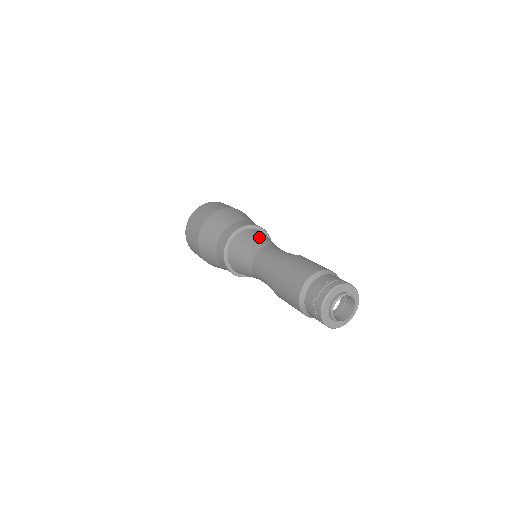
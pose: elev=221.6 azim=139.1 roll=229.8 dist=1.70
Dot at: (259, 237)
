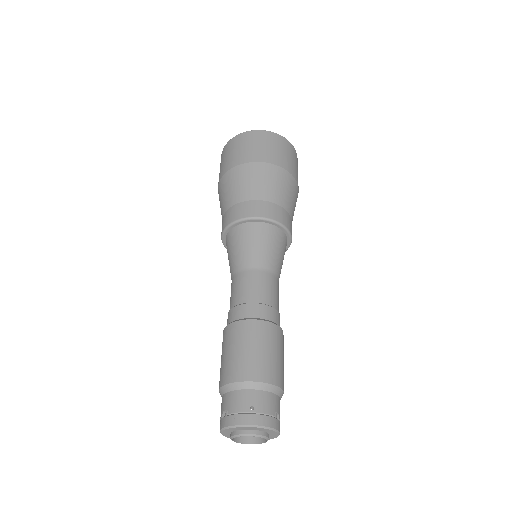
Dot at: (267, 247)
